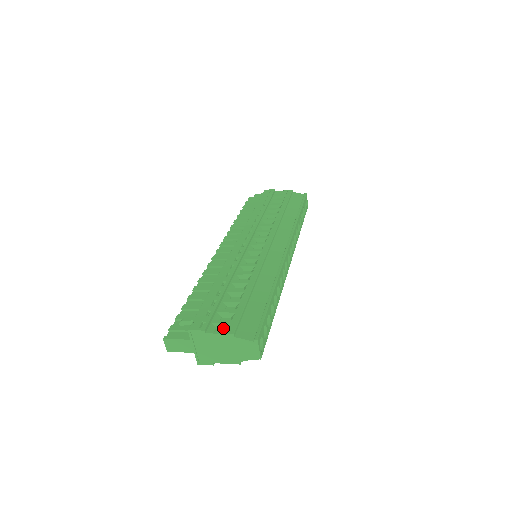
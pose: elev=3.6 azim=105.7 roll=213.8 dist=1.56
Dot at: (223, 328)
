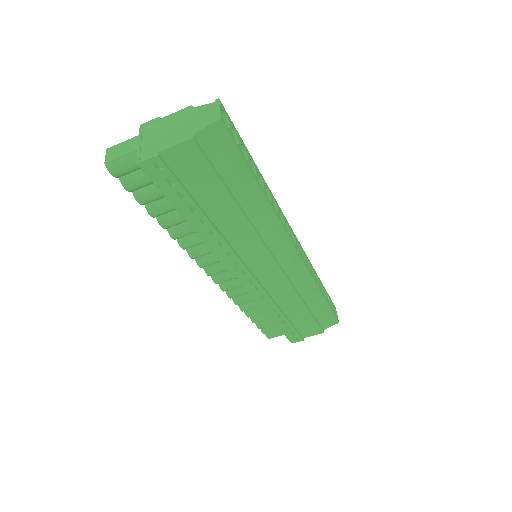
Dot at: occluded
